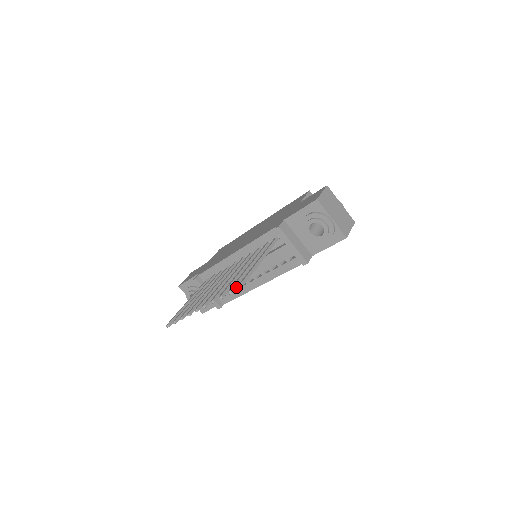
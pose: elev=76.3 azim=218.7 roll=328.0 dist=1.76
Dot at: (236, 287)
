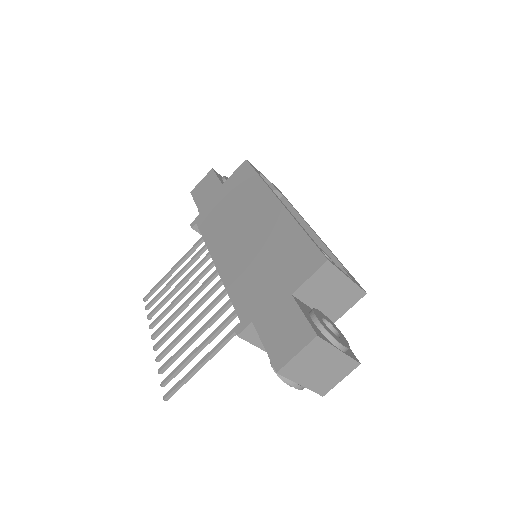
Dot at: occluded
